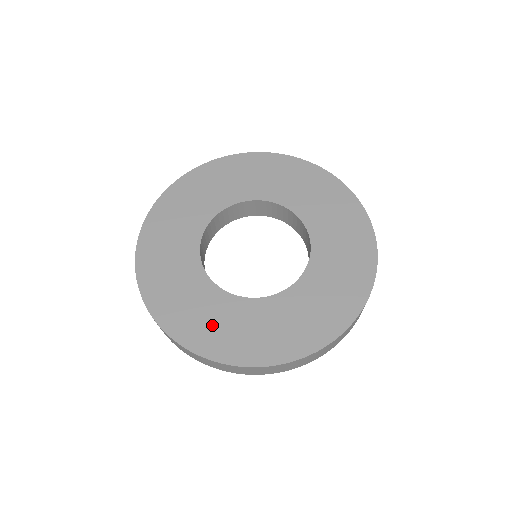
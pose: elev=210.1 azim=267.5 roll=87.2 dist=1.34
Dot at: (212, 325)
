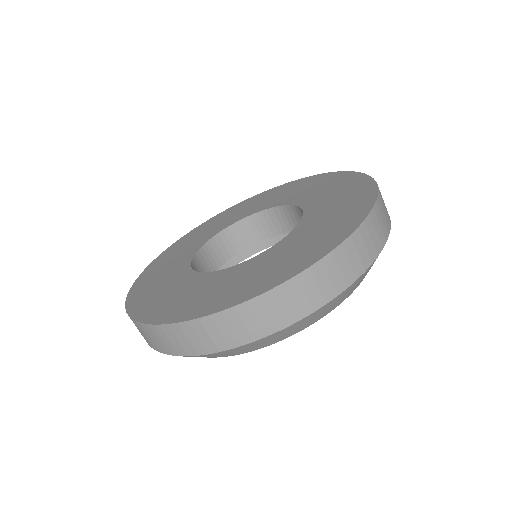
Dot at: (162, 295)
